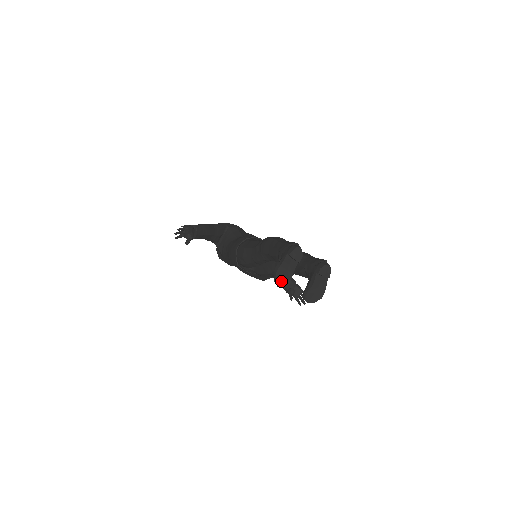
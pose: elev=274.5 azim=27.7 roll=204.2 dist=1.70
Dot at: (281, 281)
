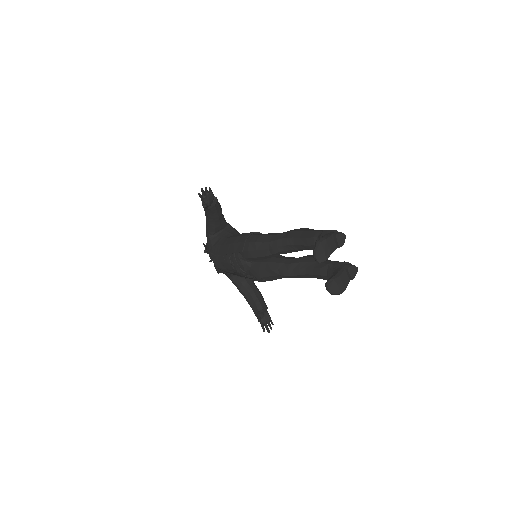
Dot at: (320, 254)
